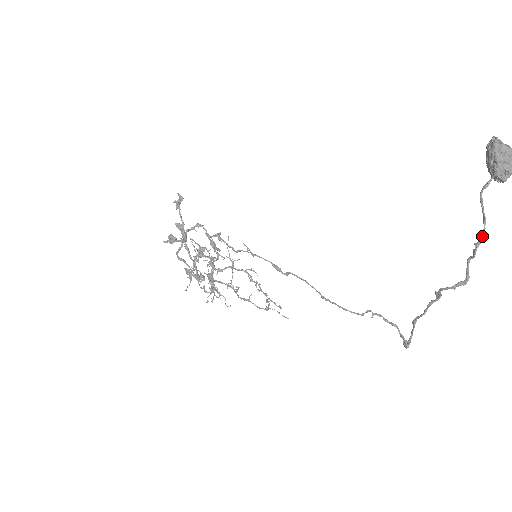
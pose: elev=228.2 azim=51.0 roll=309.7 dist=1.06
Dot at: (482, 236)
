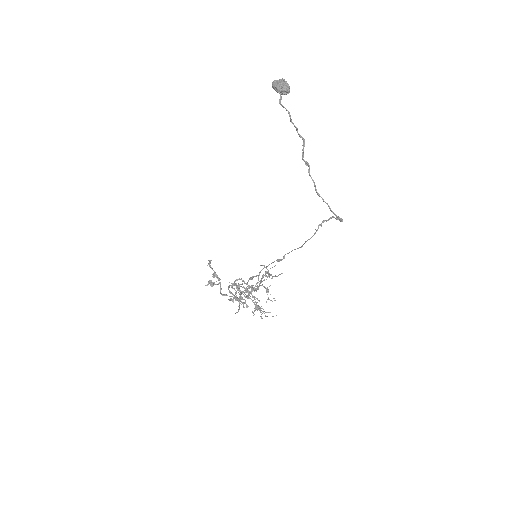
Dot at: (290, 116)
